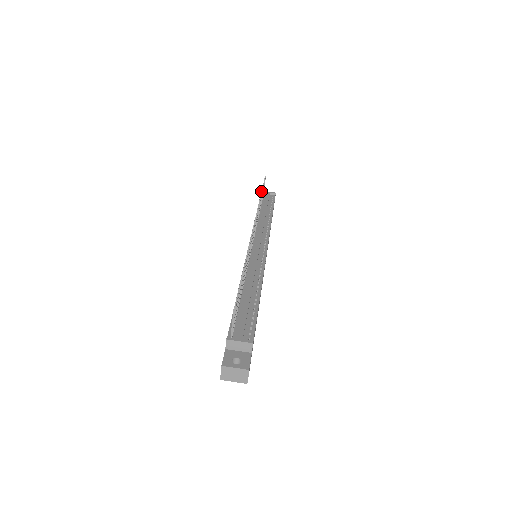
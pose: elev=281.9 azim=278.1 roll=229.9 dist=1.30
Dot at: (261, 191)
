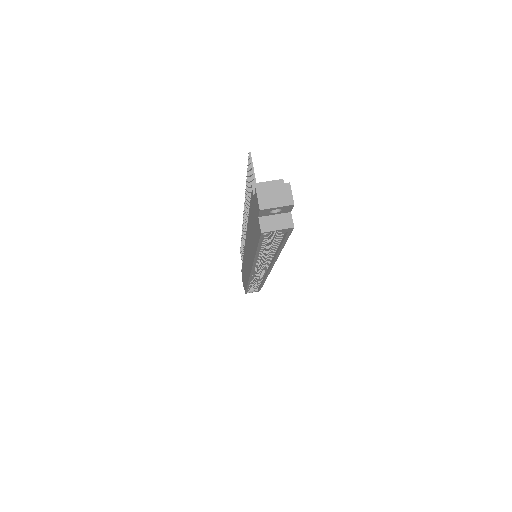
Dot at: (241, 269)
